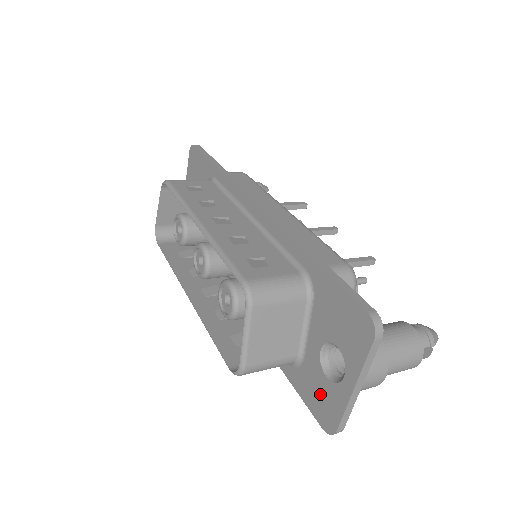
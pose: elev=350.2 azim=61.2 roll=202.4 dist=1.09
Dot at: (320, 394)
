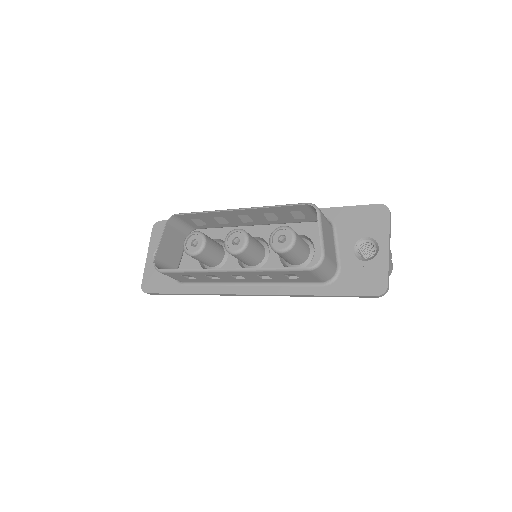
Dot at: (364, 276)
